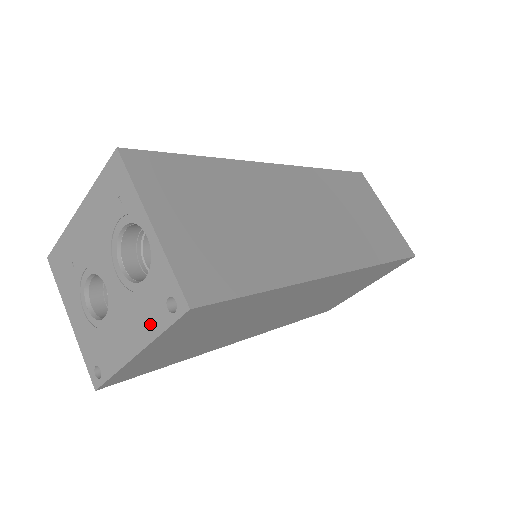
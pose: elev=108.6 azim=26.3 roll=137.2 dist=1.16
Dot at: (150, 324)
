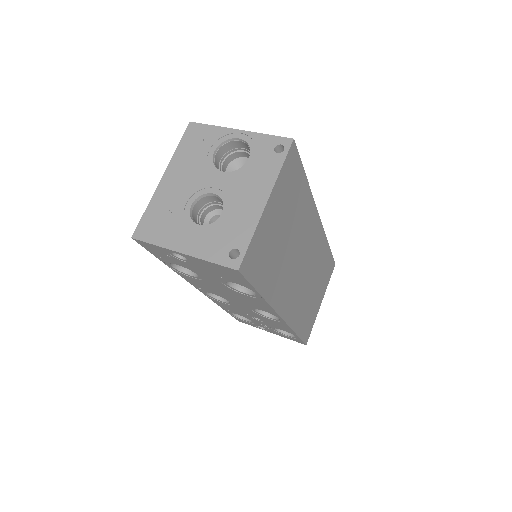
Dot at: (269, 173)
